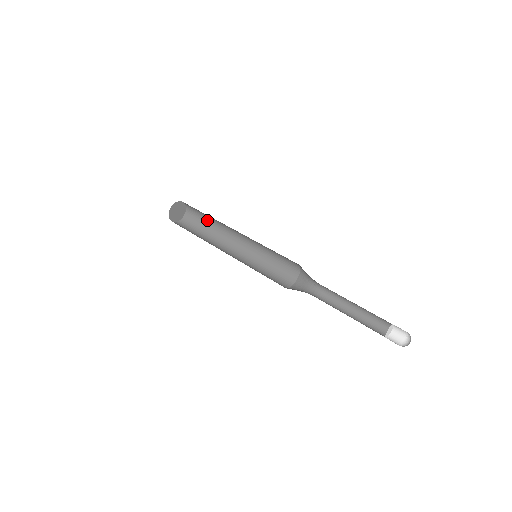
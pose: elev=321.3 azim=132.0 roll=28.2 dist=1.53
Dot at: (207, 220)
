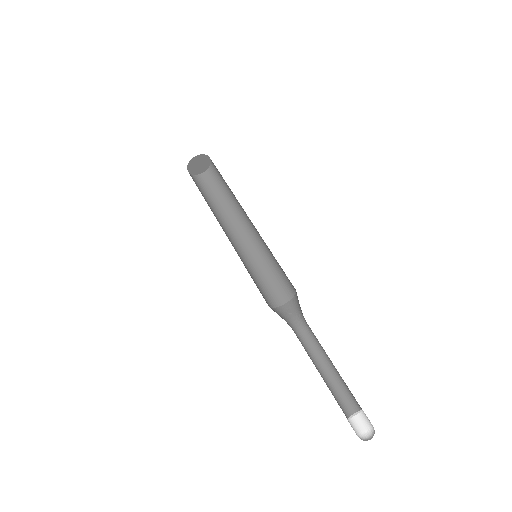
Dot at: (221, 194)
